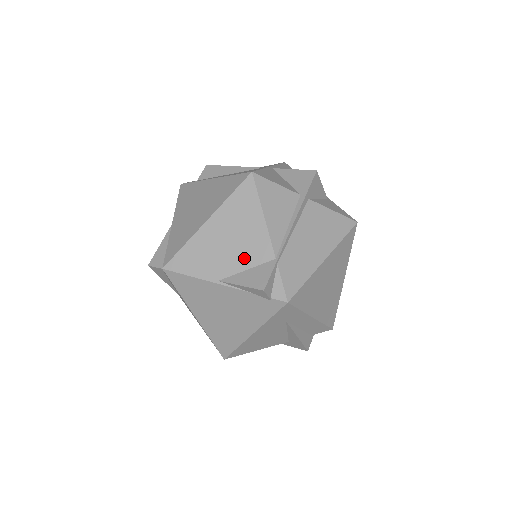
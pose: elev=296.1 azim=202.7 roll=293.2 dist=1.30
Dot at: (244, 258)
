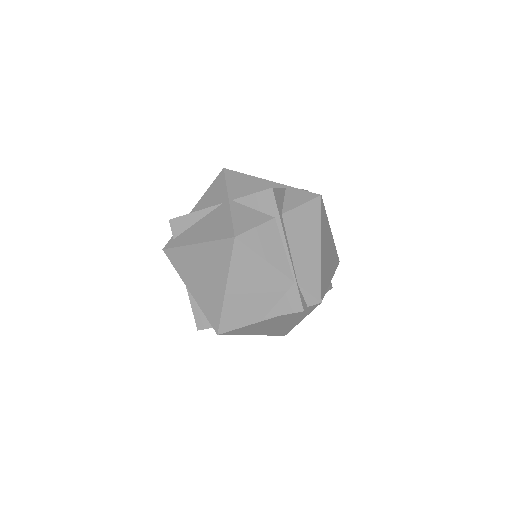
Dot at: (272, 295)
